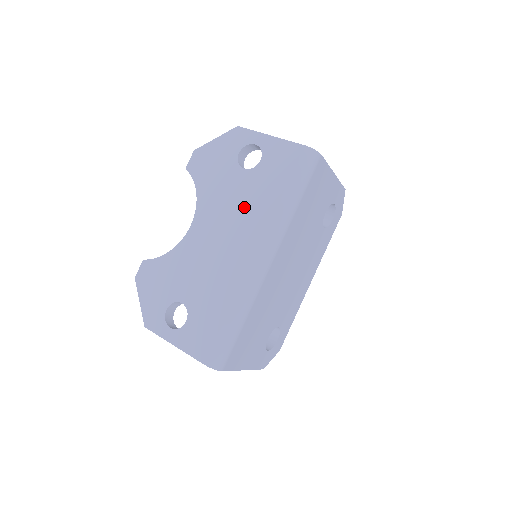
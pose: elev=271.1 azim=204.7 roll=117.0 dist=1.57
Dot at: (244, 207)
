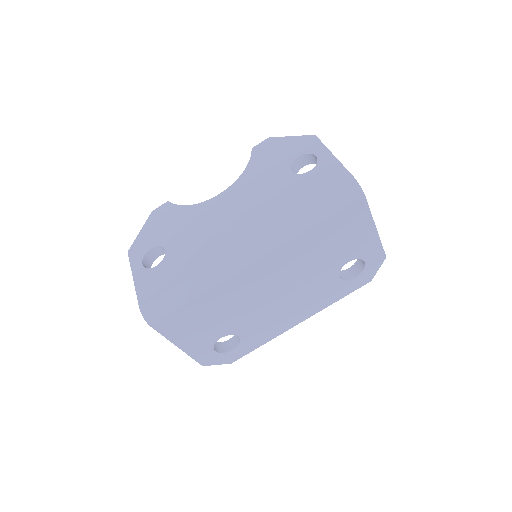
Dot at: (268, 201)
